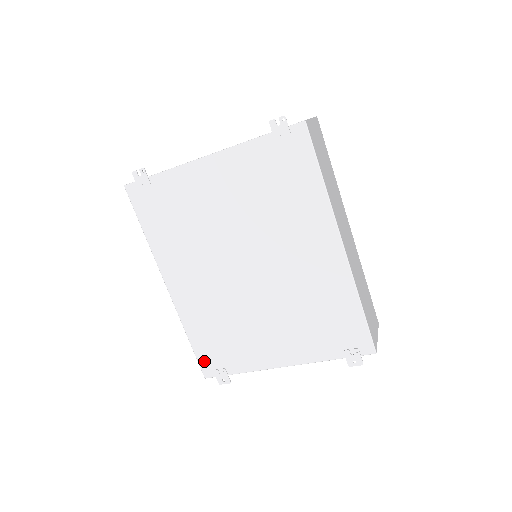
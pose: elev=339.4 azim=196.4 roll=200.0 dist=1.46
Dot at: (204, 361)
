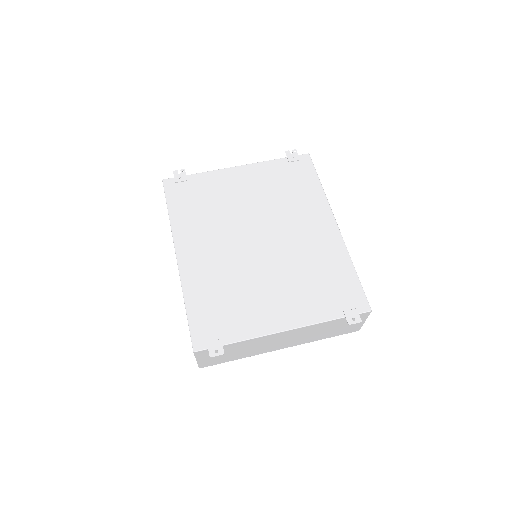
Dot at: (198, 330)
